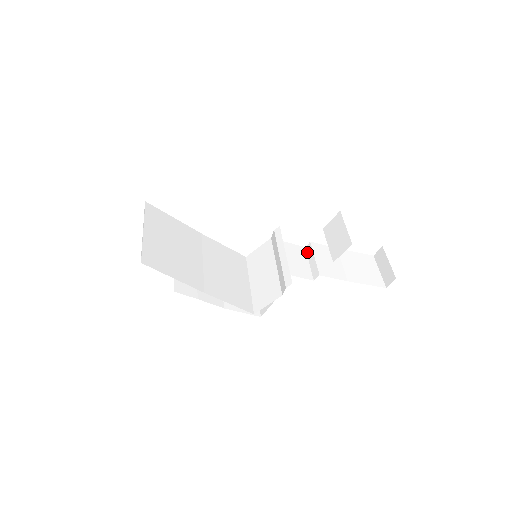
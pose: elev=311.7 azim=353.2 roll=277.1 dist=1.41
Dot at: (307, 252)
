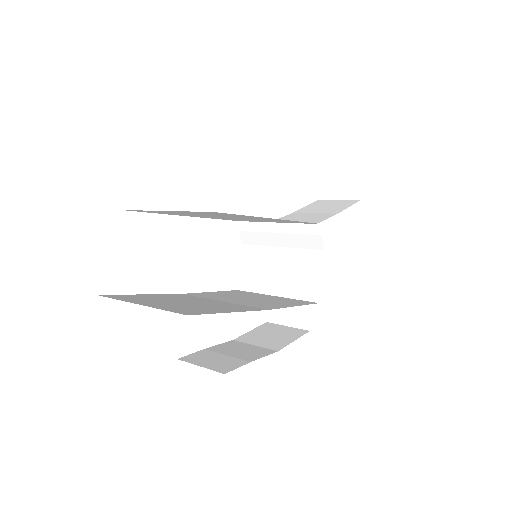
Dot at: occluded
